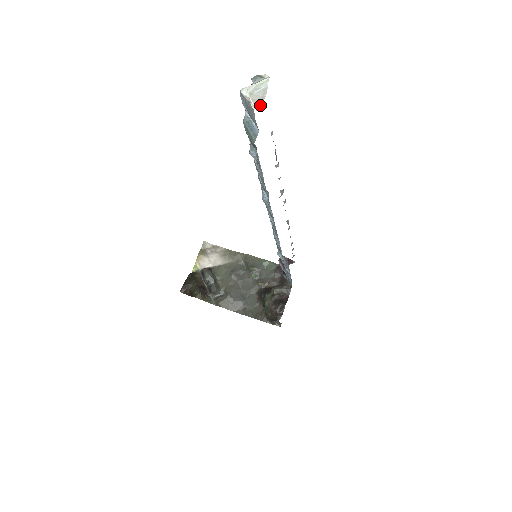
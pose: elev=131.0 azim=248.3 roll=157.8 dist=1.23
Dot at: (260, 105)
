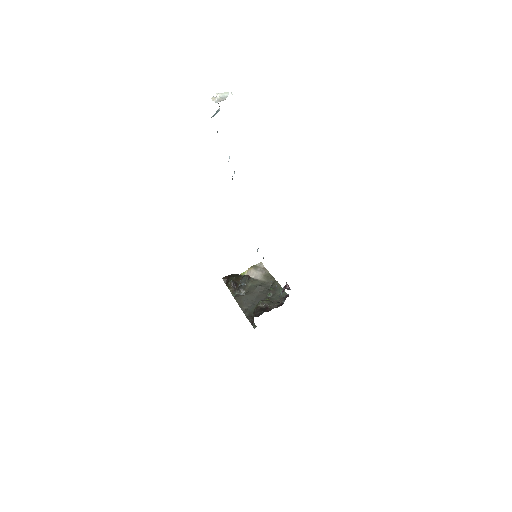
Dot at: (219, 101)
